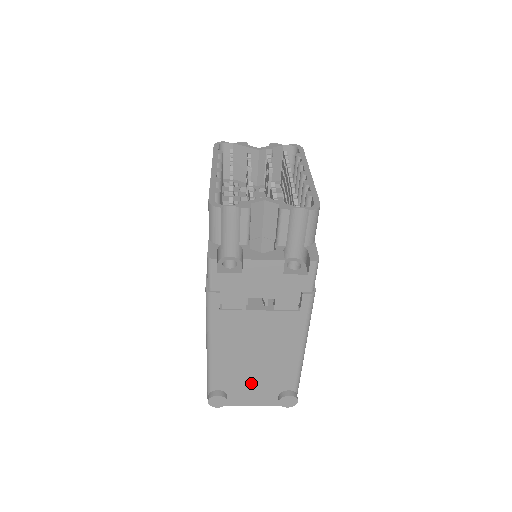
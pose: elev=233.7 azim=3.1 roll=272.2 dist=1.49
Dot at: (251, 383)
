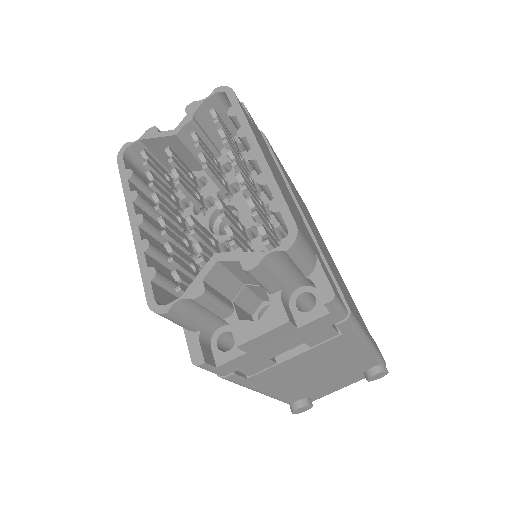
Dot at: (327, 383)
